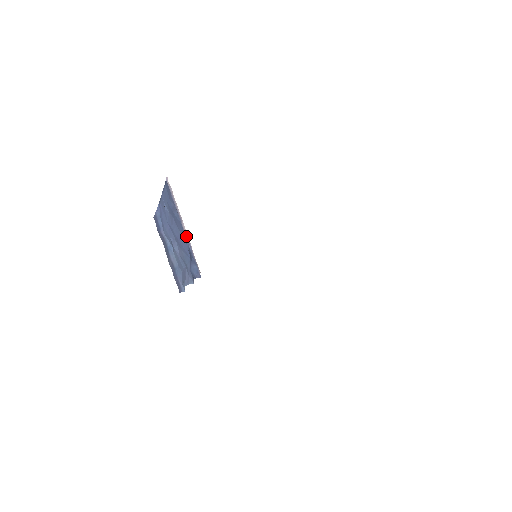
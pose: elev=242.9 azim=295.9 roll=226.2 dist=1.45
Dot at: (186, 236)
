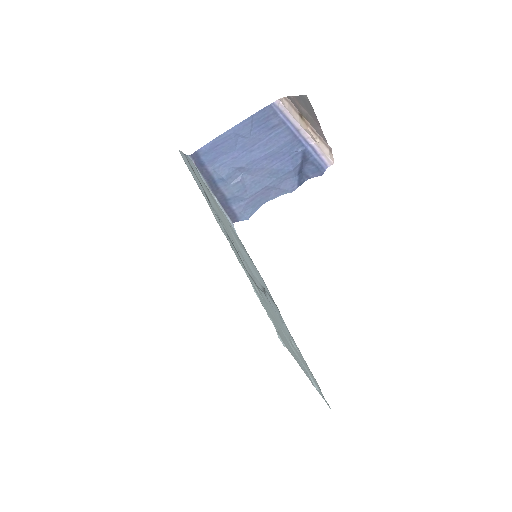
Dot at: (307, 139)
